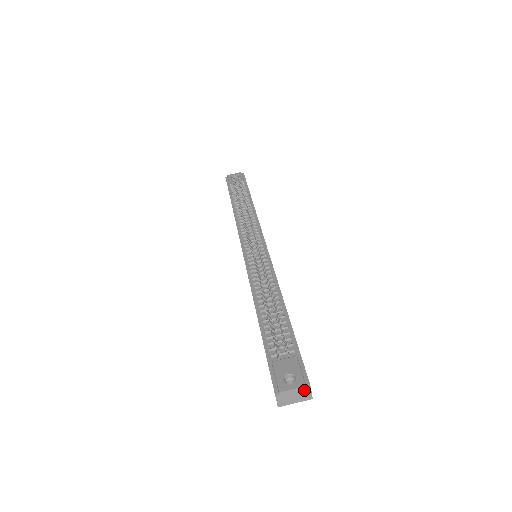
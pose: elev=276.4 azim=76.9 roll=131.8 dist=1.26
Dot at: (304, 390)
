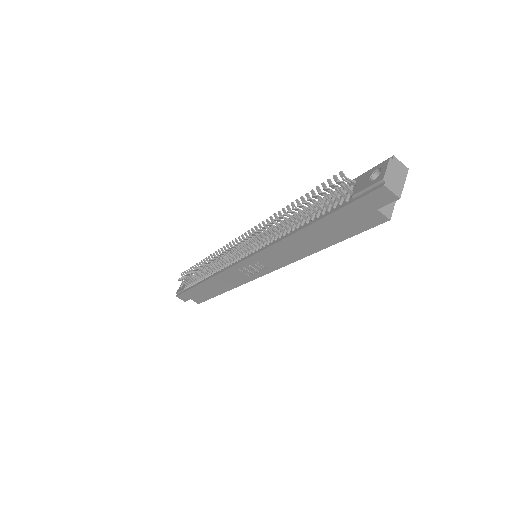
Dot at: (394, 163)
